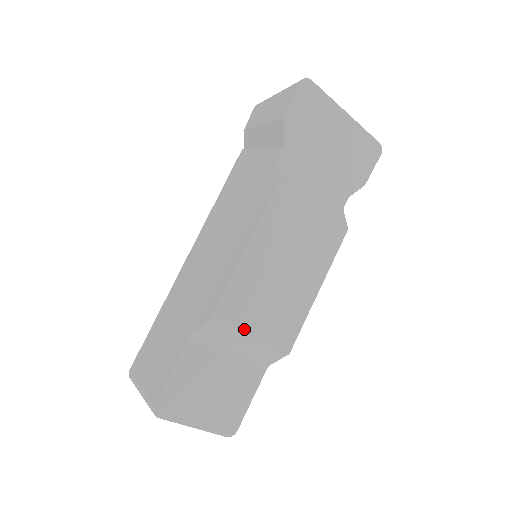
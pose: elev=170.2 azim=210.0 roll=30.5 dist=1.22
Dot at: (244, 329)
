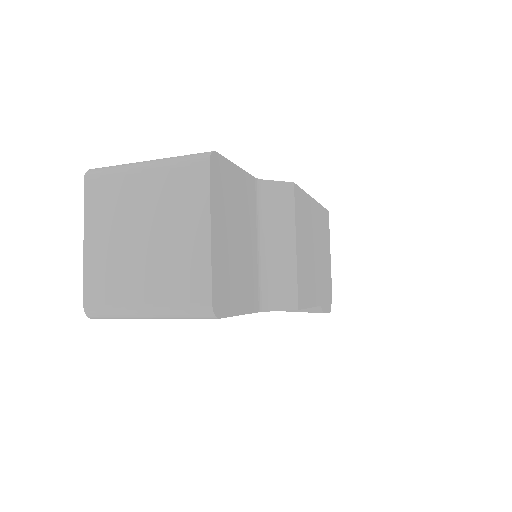
Dot at: (297, 229)
